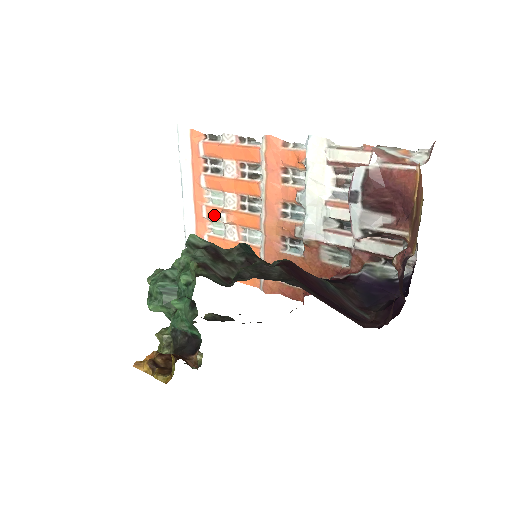
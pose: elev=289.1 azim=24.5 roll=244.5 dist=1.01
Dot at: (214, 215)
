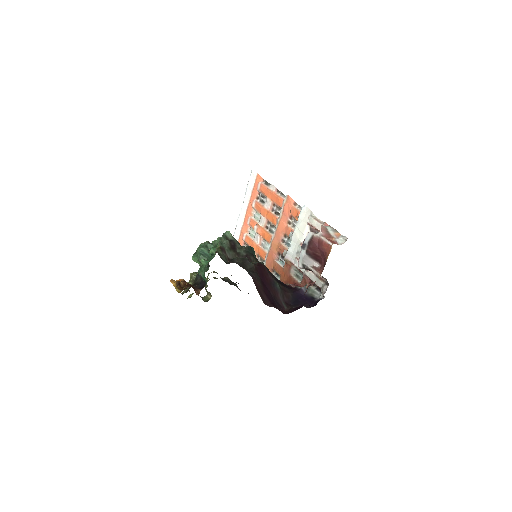
Dot at: (252, 225)
